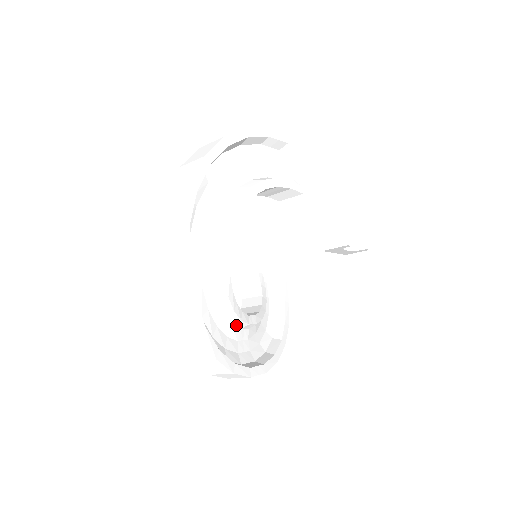
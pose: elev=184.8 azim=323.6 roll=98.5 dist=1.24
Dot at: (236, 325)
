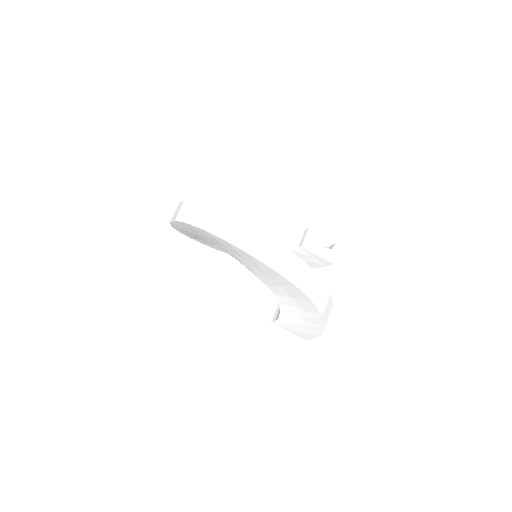
Dot at: occluded
